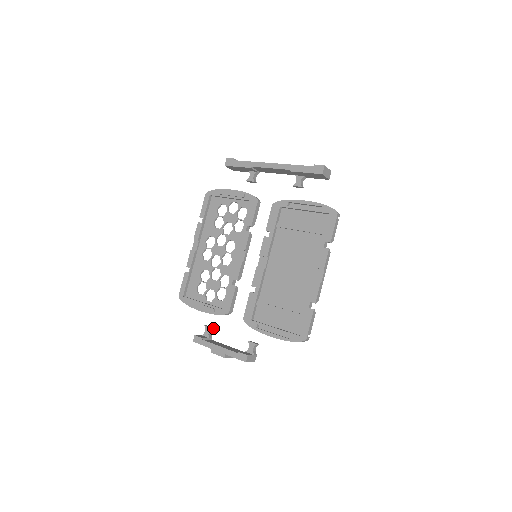
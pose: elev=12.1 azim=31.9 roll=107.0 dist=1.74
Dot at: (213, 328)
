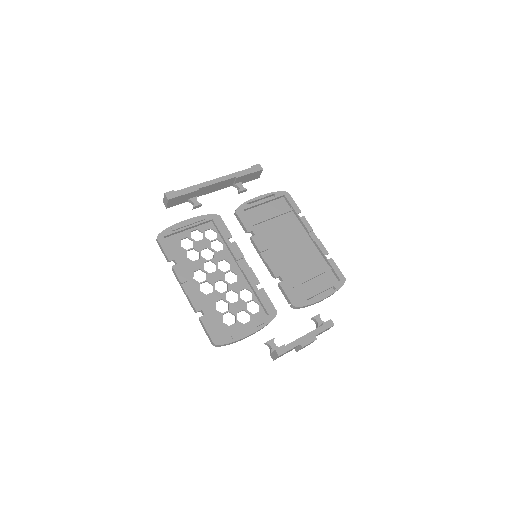
Dot at: (273, 339)
